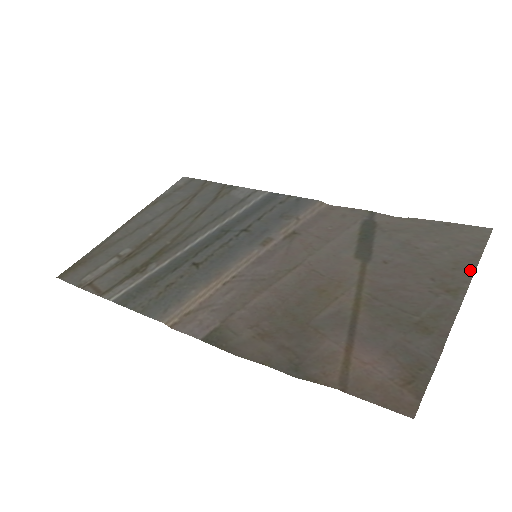
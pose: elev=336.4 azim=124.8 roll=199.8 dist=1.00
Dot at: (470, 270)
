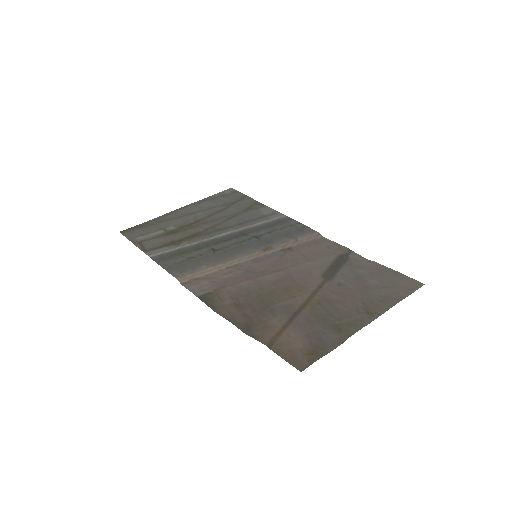
Dot at: (390, 305)
